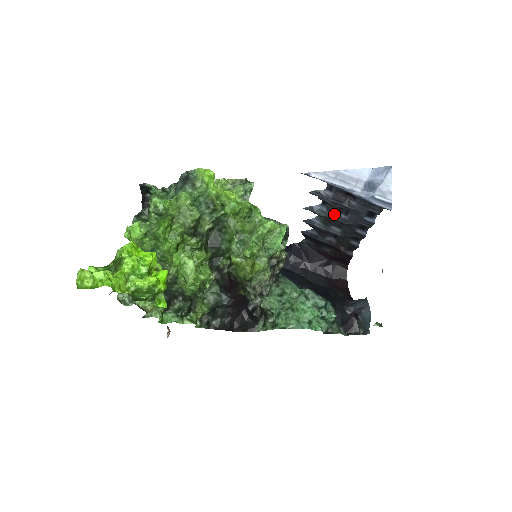
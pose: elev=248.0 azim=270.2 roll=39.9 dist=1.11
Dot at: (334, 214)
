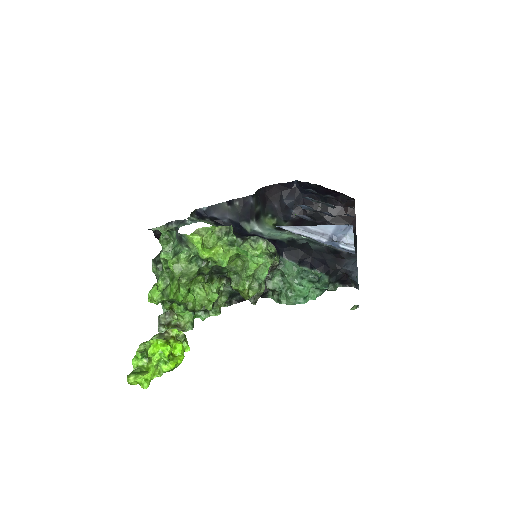
Dot at: (320, 211)
